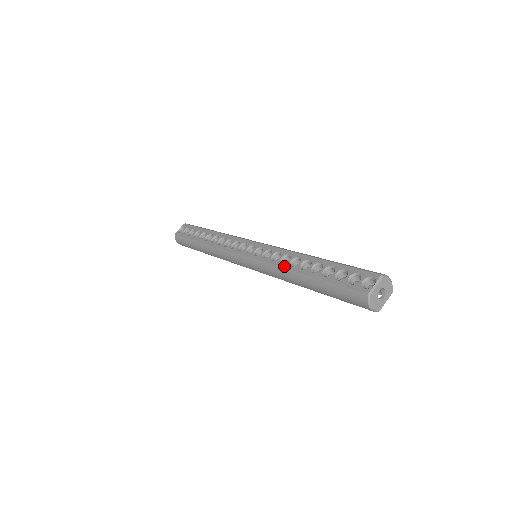
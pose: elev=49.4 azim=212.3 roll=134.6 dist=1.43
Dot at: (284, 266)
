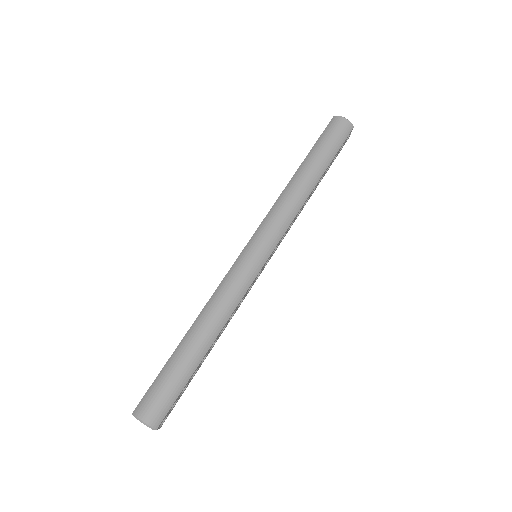
Dot at: (281, 193)
